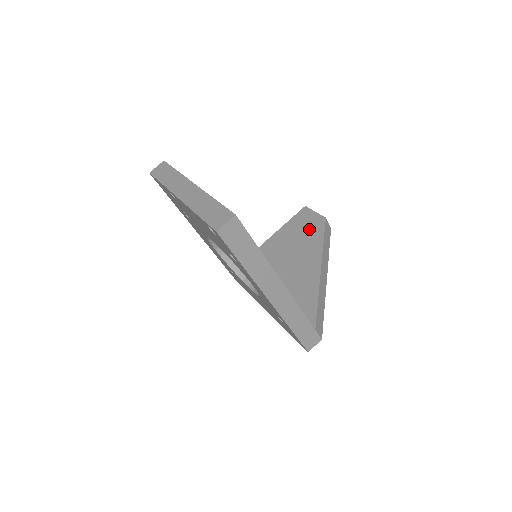
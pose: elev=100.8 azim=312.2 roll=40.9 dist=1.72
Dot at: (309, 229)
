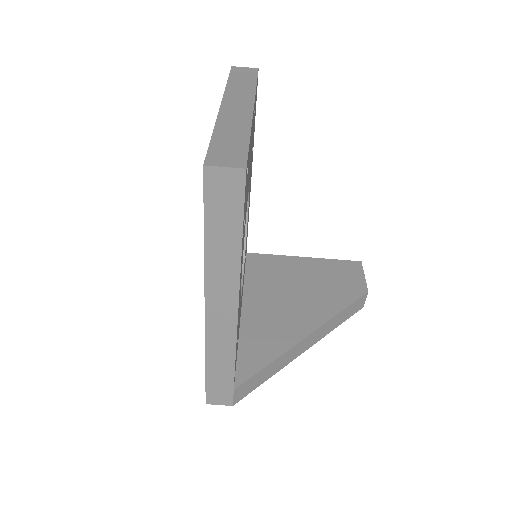
Dot at: (341, 286)
